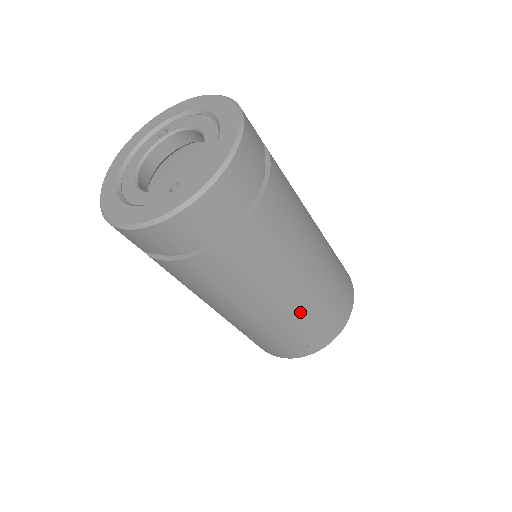
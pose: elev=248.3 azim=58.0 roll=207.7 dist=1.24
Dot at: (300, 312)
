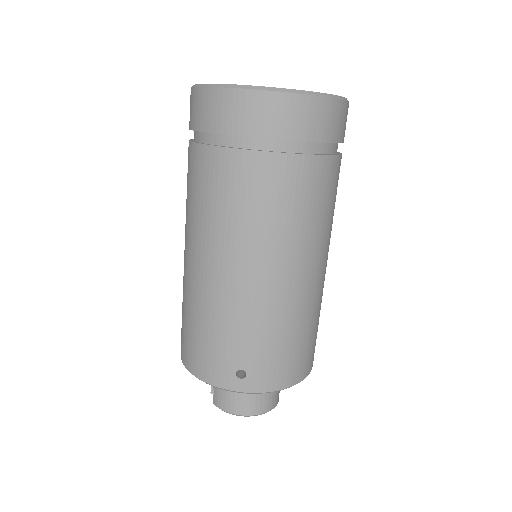
Dot at: (264, 312)
